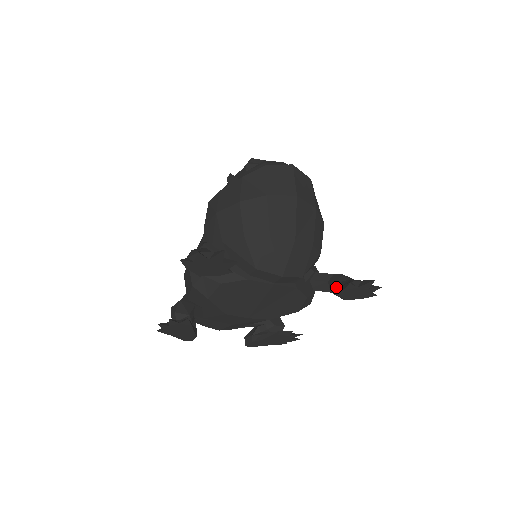
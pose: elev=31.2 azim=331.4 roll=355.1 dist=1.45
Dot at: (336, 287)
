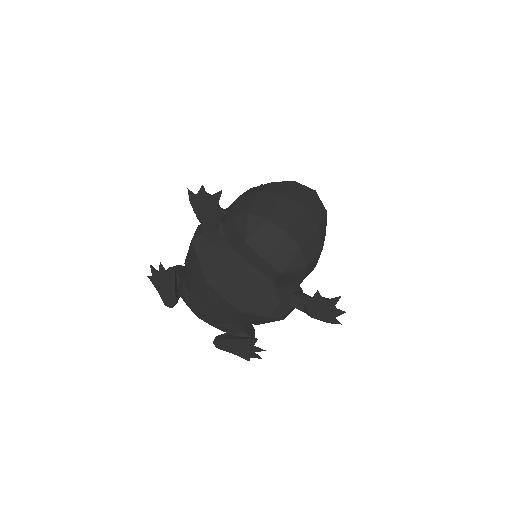
Dot at: occluded
